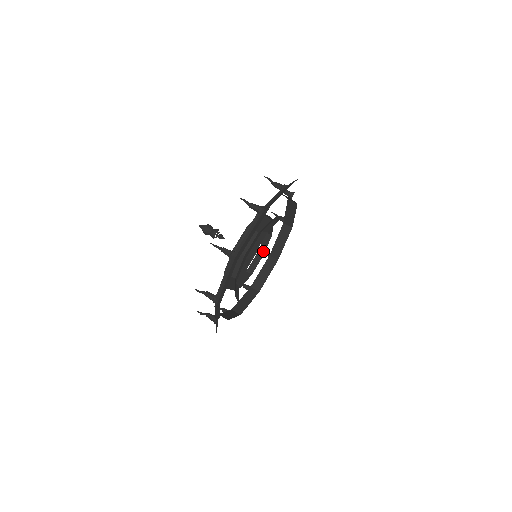
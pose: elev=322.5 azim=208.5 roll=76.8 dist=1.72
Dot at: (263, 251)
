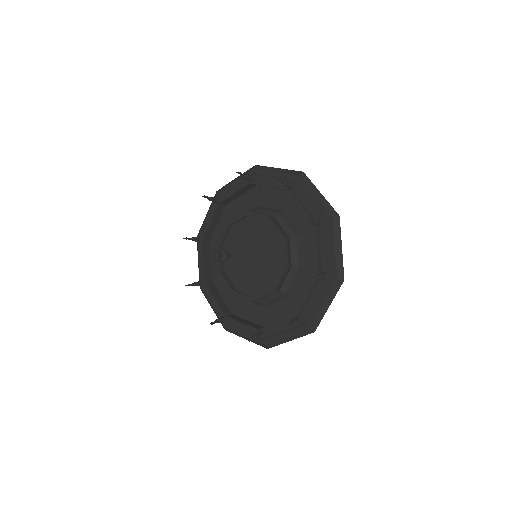
Dot at: (223, 243)
